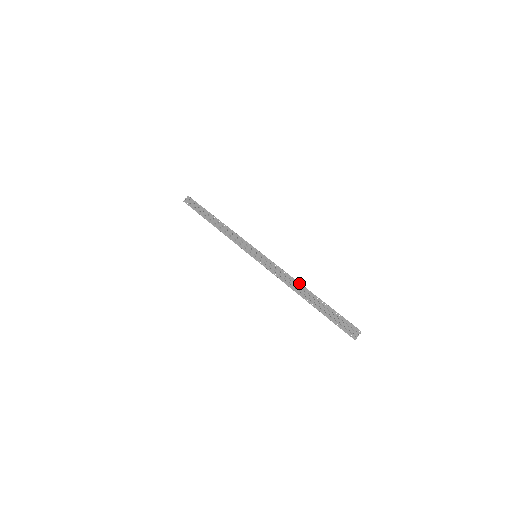
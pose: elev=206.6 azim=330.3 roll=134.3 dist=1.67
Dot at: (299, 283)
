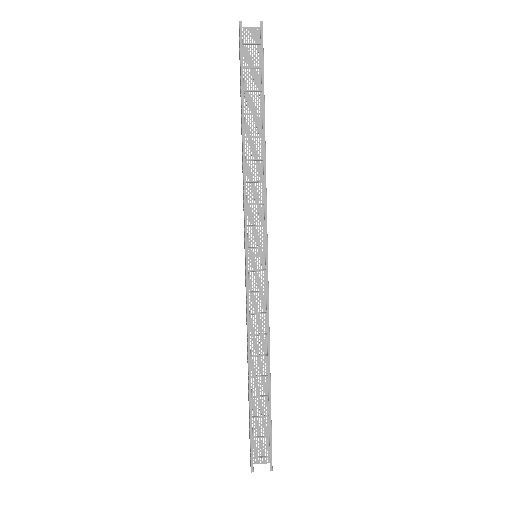
Dot at: (248, 363)
